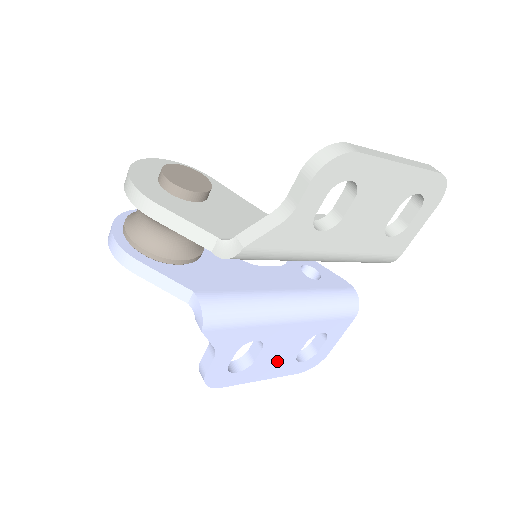
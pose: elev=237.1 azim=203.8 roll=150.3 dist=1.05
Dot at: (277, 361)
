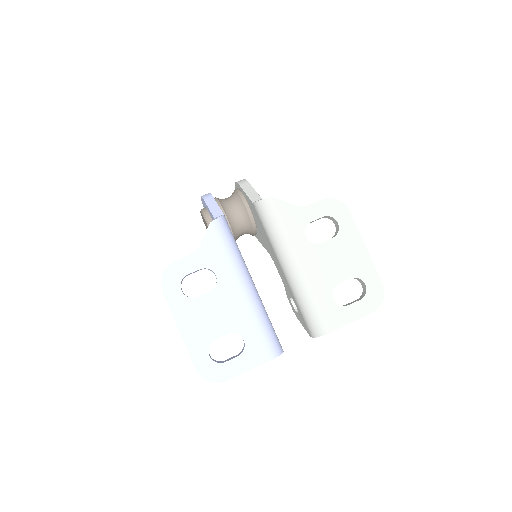
Dot at: (203, 323)
